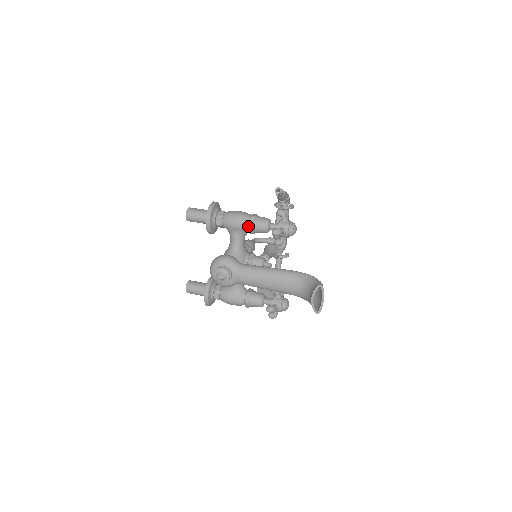
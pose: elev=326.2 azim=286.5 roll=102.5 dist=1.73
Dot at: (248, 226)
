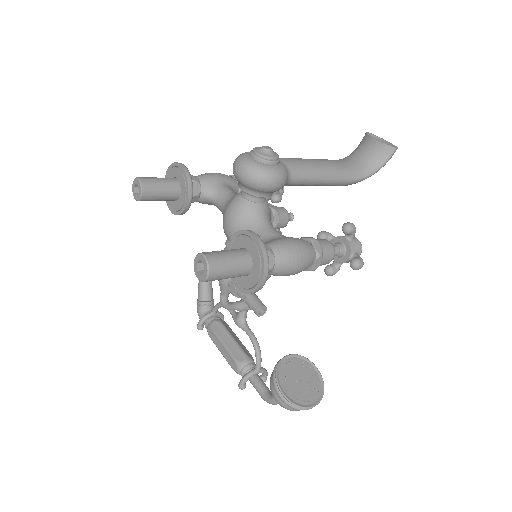
Dot at: (233, 178)
